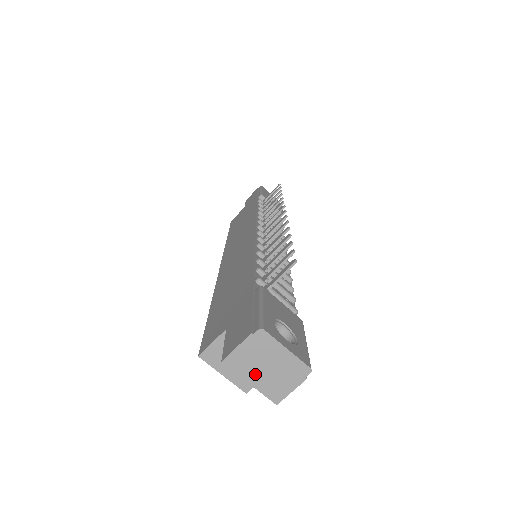
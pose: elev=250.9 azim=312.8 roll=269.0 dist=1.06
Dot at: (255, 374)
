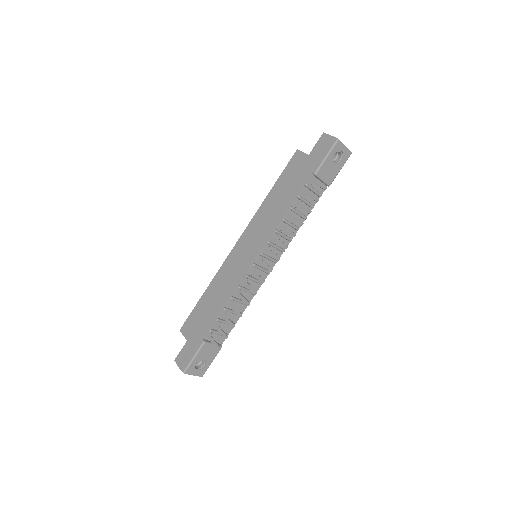
Dot at: occluded
